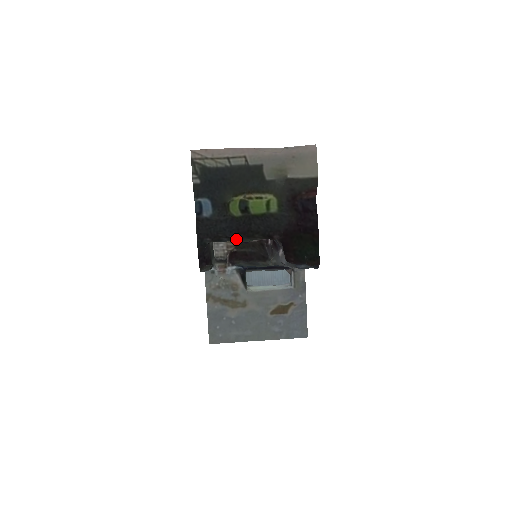
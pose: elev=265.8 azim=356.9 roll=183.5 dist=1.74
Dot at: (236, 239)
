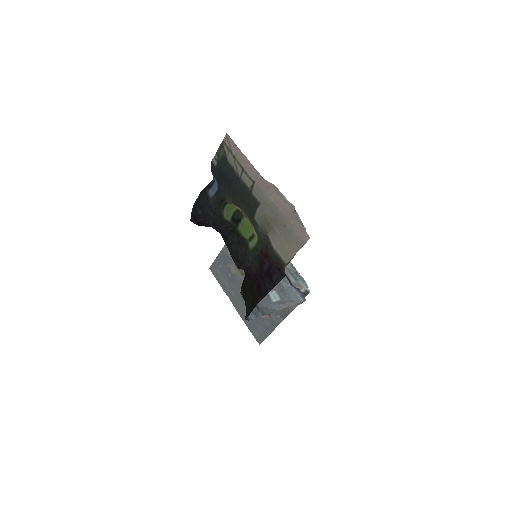
Dot at: occluded
